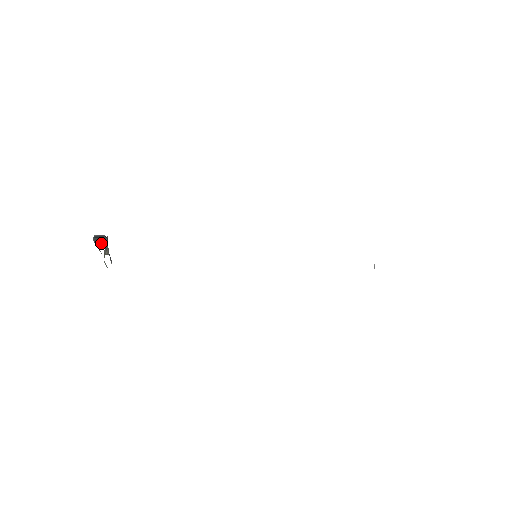
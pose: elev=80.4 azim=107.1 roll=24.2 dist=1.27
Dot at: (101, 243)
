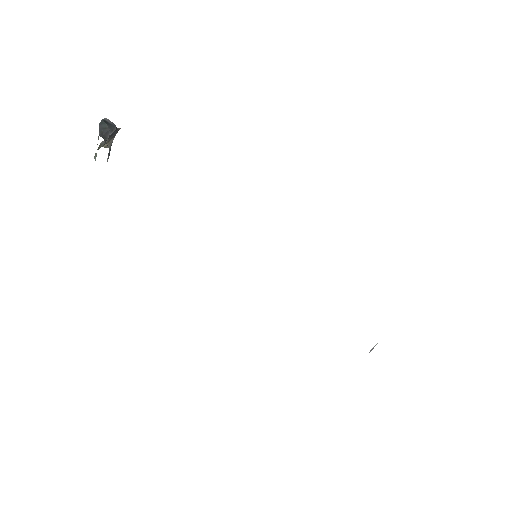
Dot at: (105, 131)
